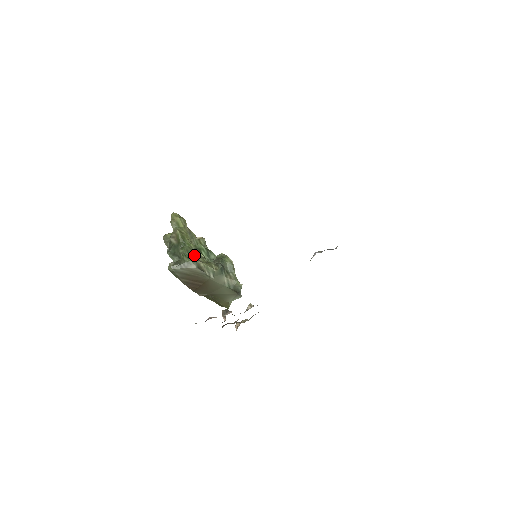
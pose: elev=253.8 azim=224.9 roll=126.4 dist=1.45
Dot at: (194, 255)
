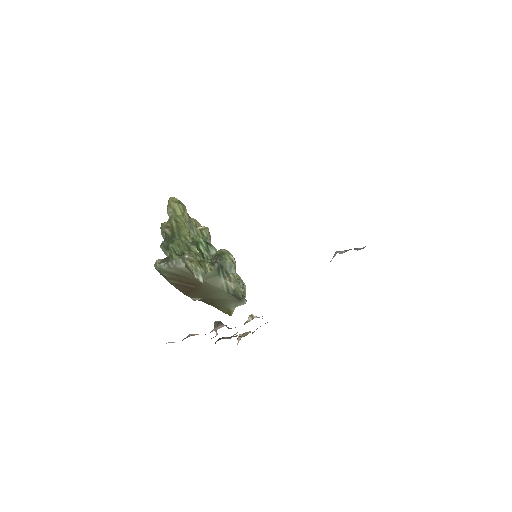
Dot at: (187, 251)
